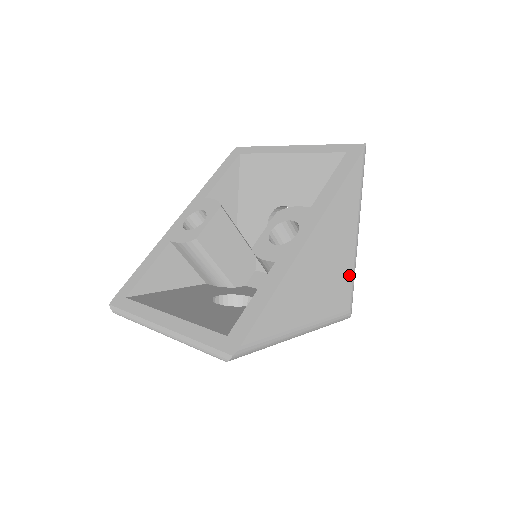
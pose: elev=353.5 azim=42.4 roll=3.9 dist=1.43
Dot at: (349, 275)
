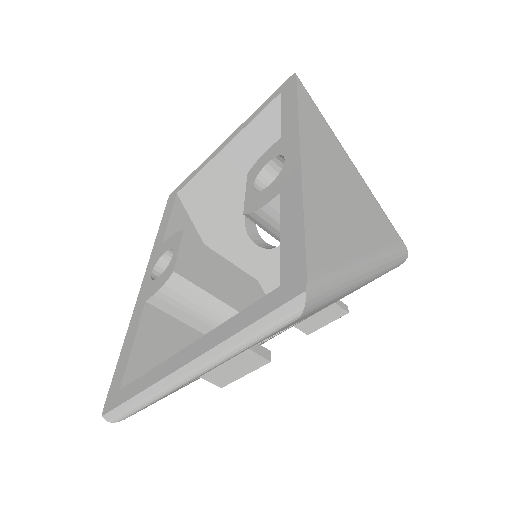
Dot at: (372, 200)
